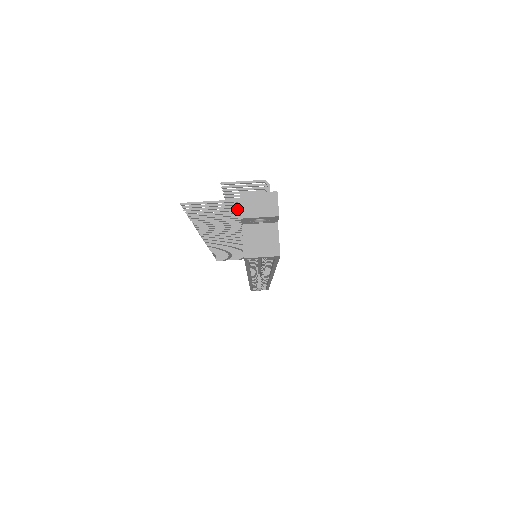
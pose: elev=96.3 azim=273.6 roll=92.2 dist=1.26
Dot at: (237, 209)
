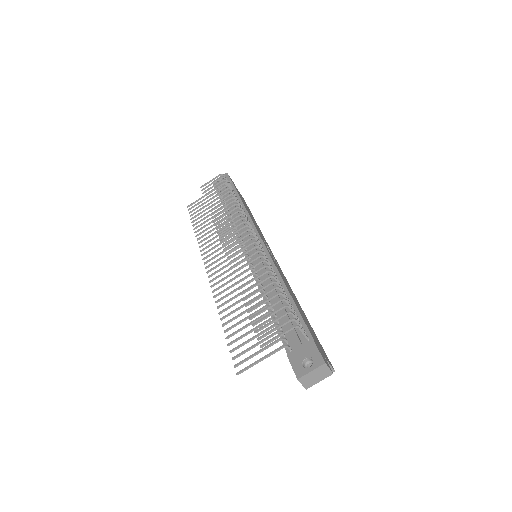
Dot at: occluded
